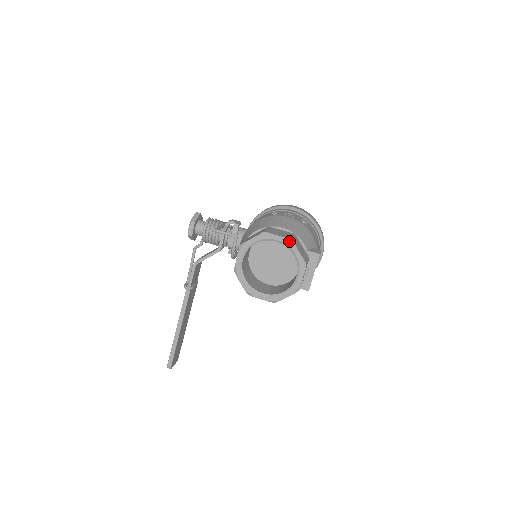
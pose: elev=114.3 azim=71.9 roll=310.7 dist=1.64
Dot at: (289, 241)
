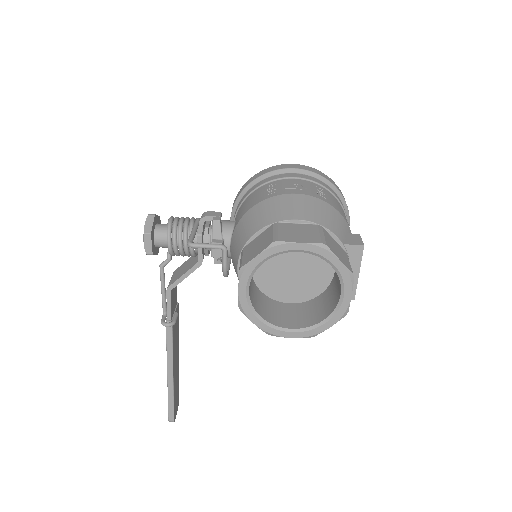
Dot at: (320, 247)
